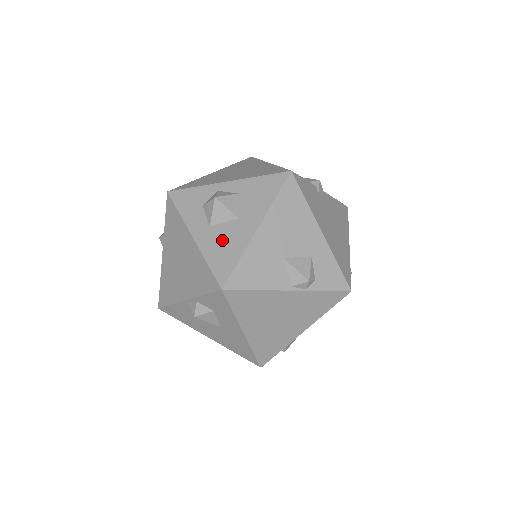
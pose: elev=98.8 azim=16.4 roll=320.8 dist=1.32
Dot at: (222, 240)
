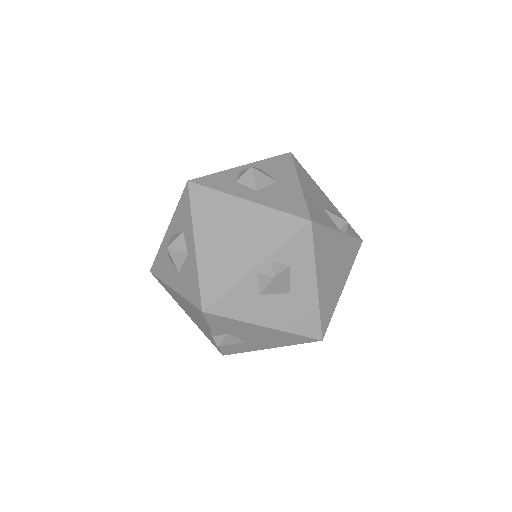
Dot at: (277, 195)
